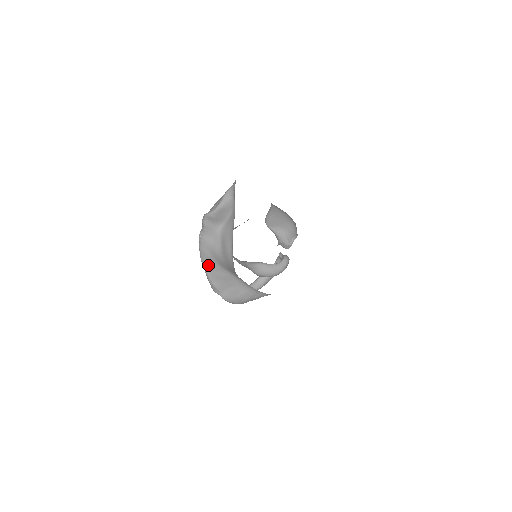
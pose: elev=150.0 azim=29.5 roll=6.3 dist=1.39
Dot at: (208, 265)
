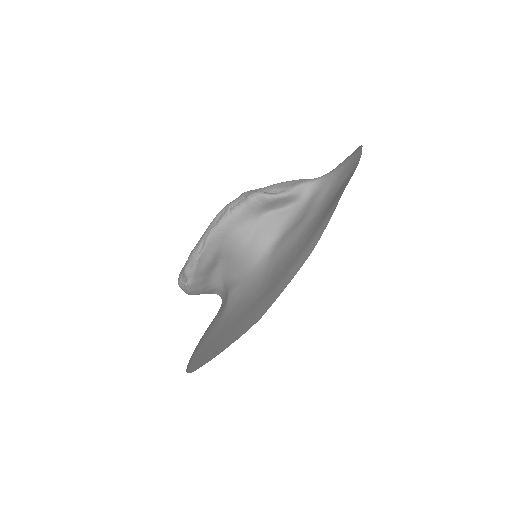
Dot at: (212, 244)
